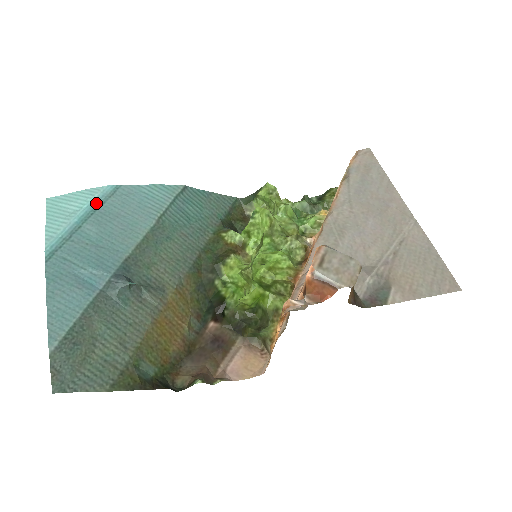
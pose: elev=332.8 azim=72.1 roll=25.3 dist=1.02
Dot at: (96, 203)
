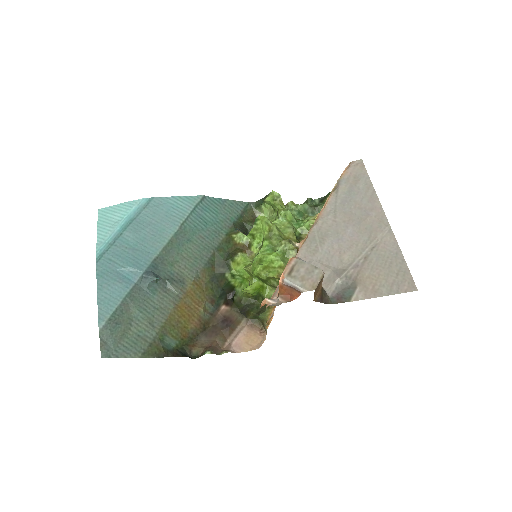
Dot at: (133, 214)
